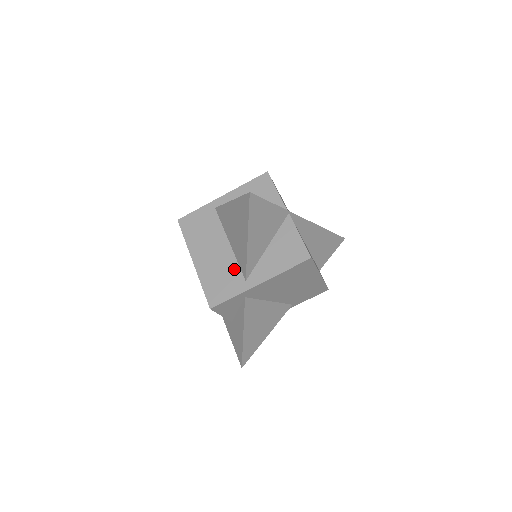
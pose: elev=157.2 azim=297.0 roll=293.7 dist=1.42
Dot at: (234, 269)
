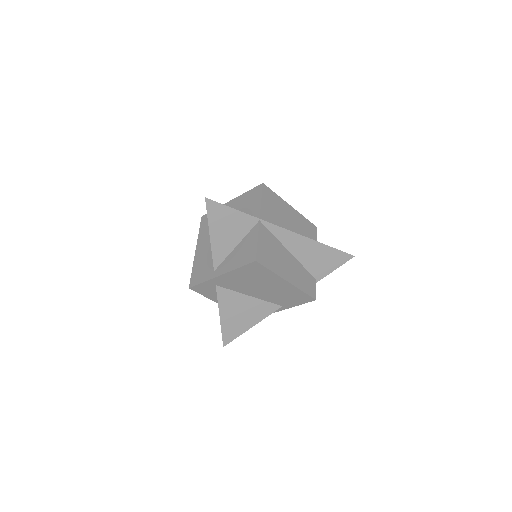
Dot at: (212, 260)
